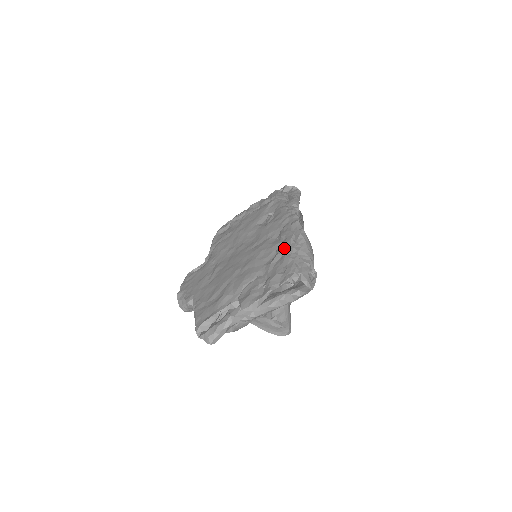
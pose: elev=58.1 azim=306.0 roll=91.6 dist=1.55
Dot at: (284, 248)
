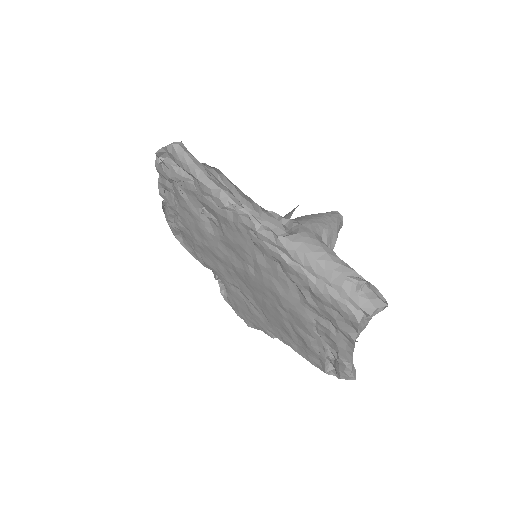
Dot at: (296, 279)
